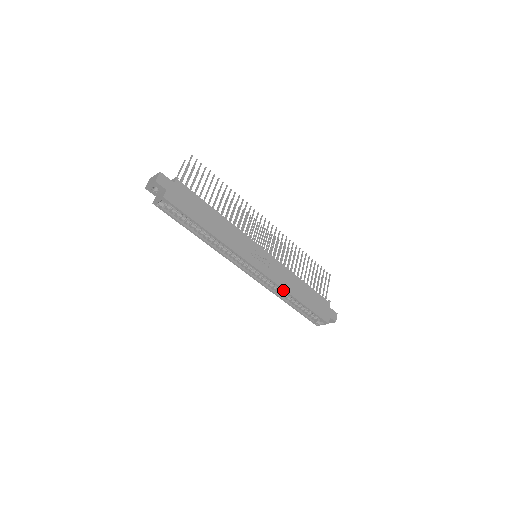
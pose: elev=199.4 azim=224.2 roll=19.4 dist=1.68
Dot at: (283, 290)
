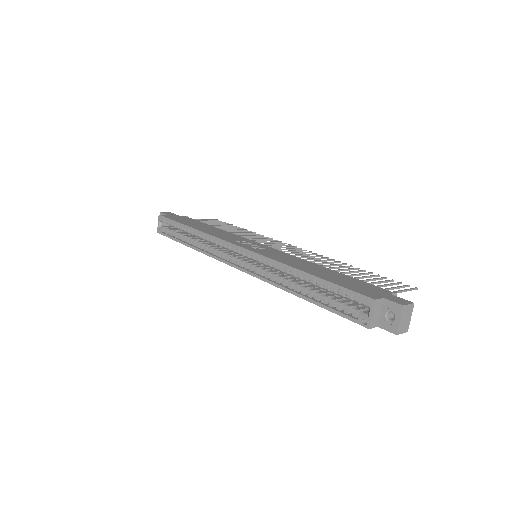
Dot at: (276, 264)
